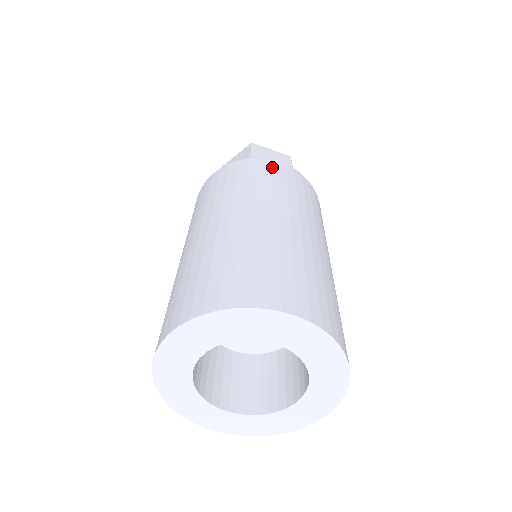
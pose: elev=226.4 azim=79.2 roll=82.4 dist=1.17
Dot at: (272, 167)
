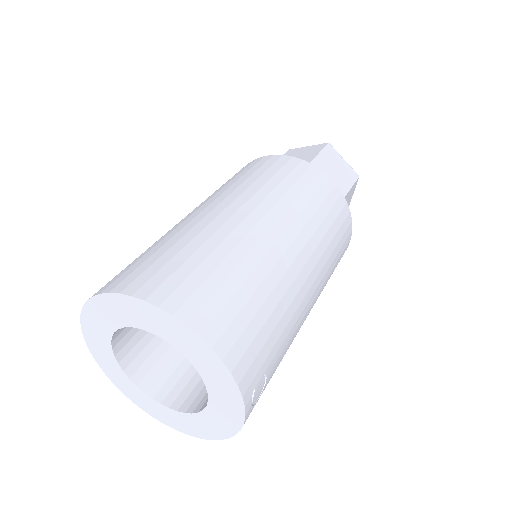
Dot at: (252, 165)
